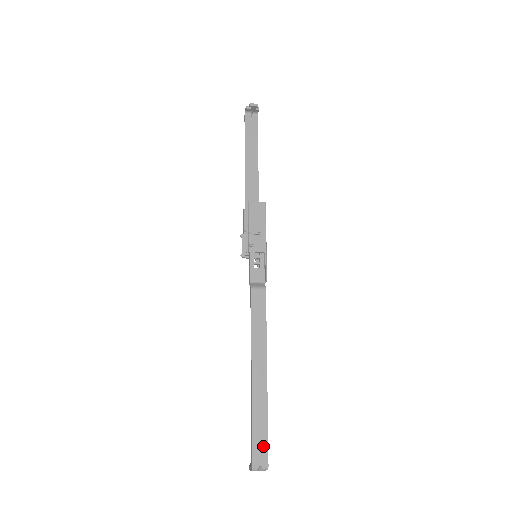
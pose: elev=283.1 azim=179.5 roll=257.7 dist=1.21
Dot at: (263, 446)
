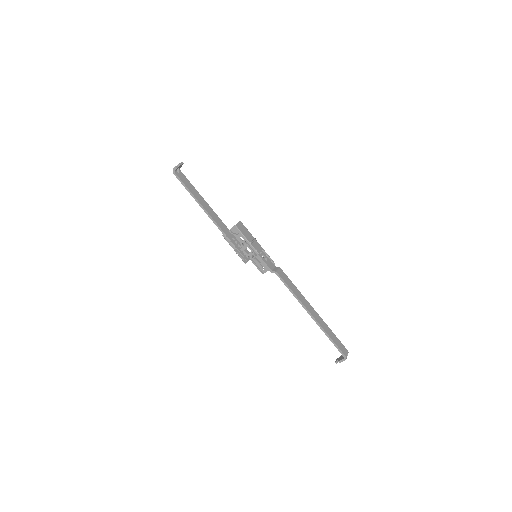
Dot at: (340, 344)
